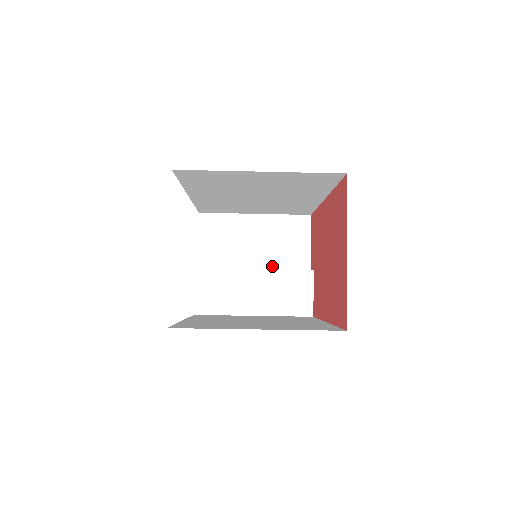
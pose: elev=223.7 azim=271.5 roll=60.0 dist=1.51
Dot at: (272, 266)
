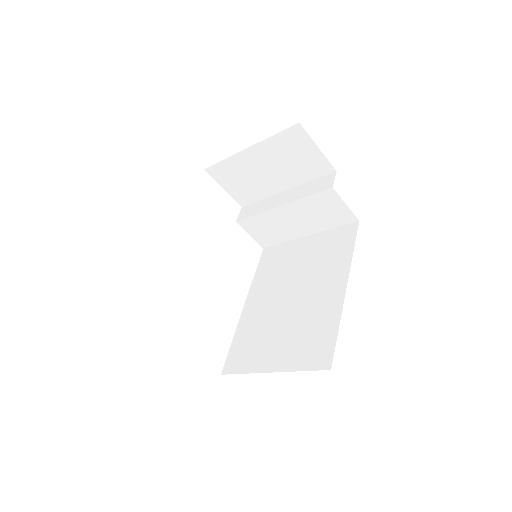
Dot at: (298, 182)
